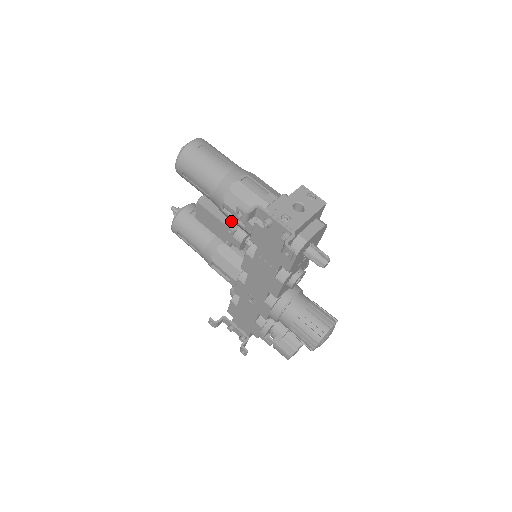
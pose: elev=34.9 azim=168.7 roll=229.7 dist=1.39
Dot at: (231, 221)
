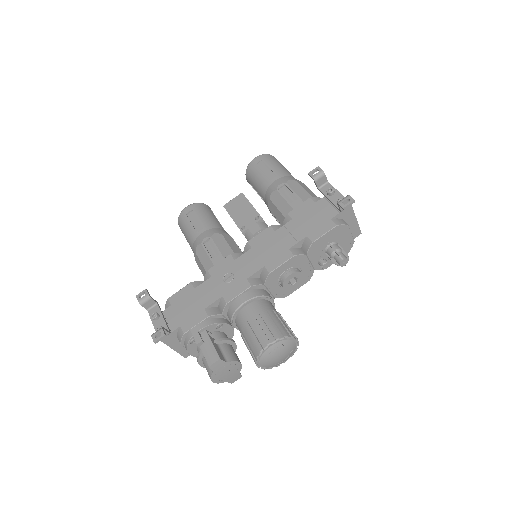
Dot at: occluded
